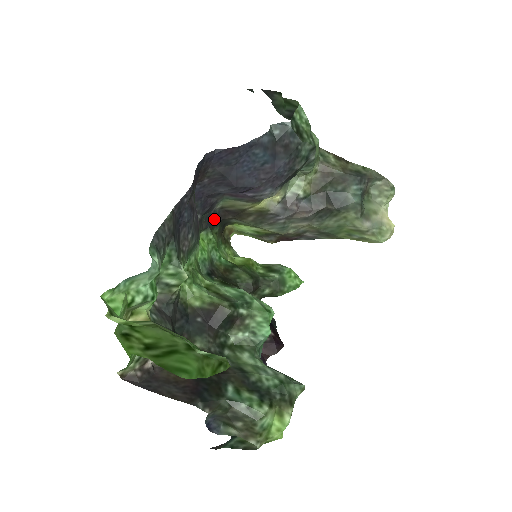
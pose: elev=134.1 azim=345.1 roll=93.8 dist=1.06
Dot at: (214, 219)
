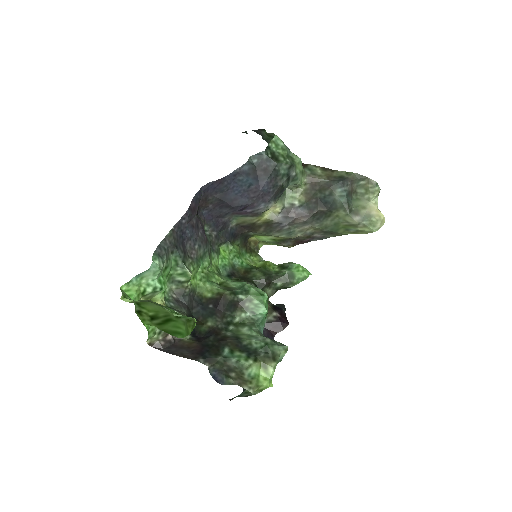
Dot at: (233, 234)
